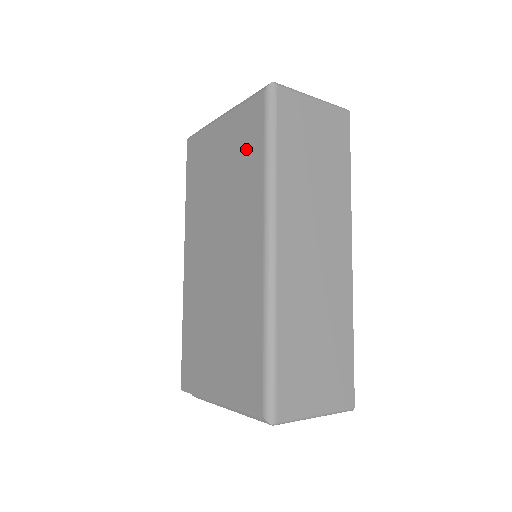
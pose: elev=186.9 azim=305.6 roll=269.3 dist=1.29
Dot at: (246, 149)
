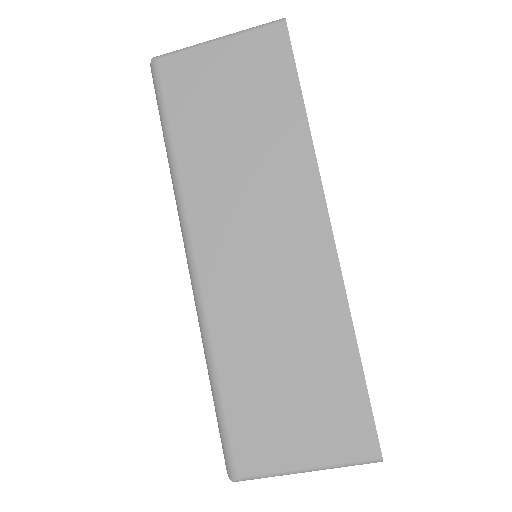
Dot at: occluded
